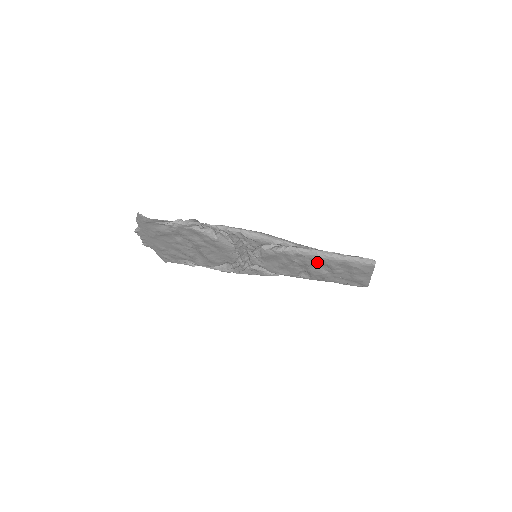
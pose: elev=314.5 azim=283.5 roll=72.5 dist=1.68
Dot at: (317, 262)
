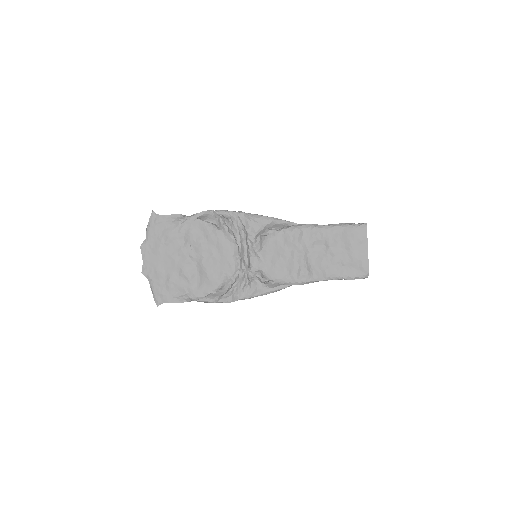
Dot at: (314, 238)
